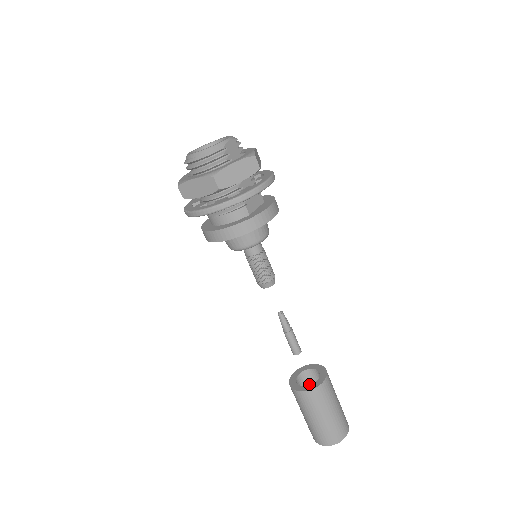
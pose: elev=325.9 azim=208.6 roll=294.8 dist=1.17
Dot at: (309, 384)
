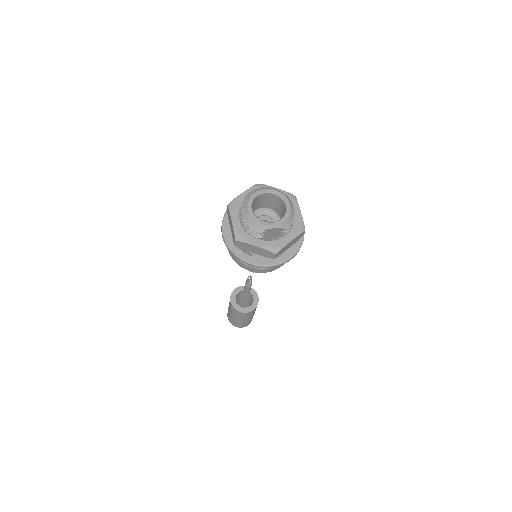
Dot at: (248, 296)
